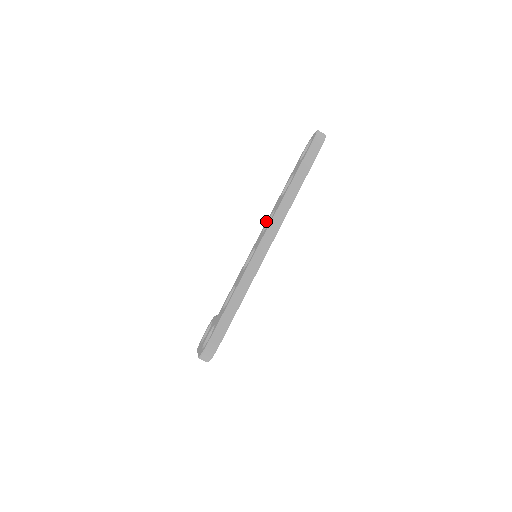
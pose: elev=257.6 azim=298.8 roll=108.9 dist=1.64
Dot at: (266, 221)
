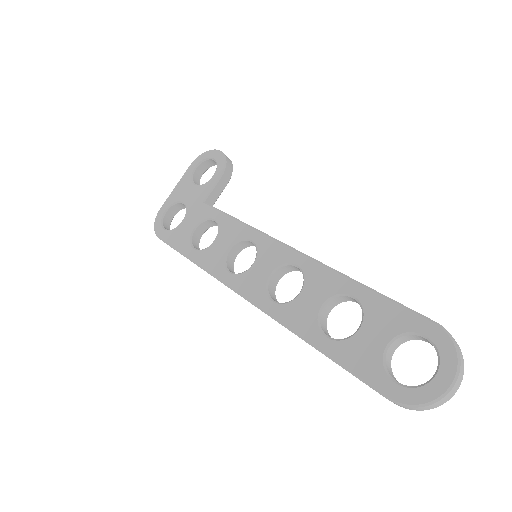
Dot at: (307, 257)
